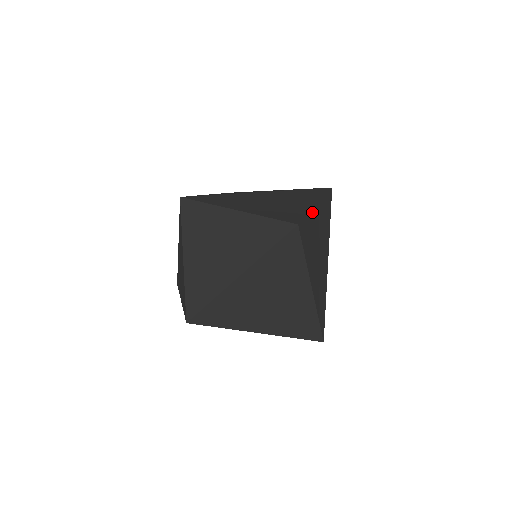
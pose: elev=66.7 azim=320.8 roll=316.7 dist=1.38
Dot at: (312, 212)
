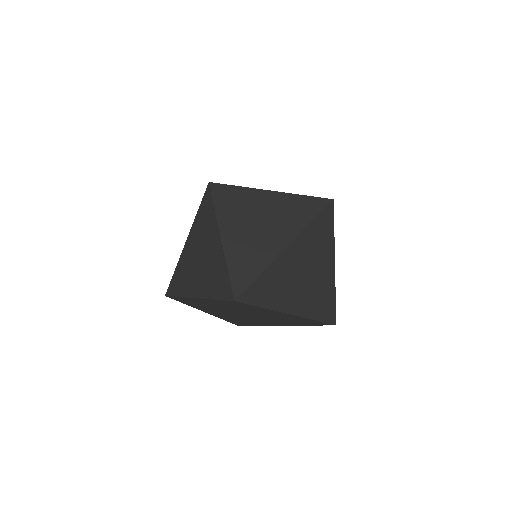
Dot at: occluded
